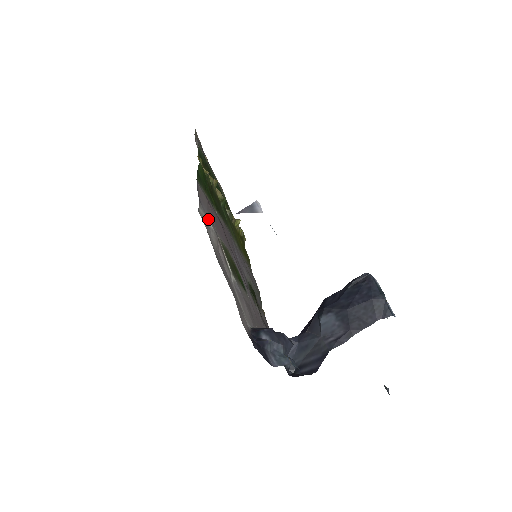
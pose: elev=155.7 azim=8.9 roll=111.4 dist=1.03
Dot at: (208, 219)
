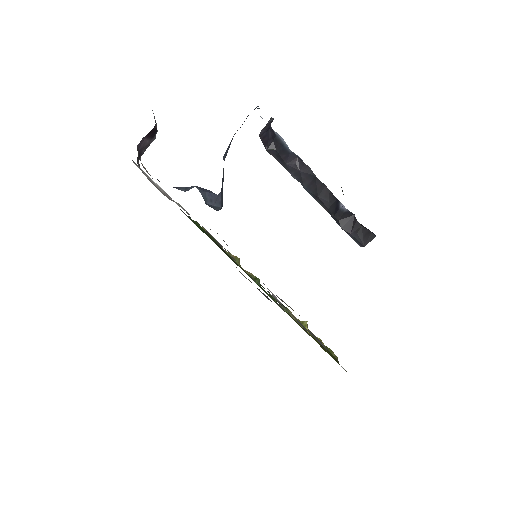
Dot at: (153, 181)
